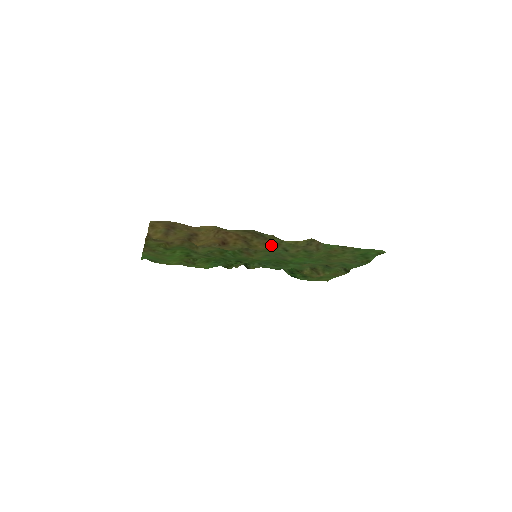
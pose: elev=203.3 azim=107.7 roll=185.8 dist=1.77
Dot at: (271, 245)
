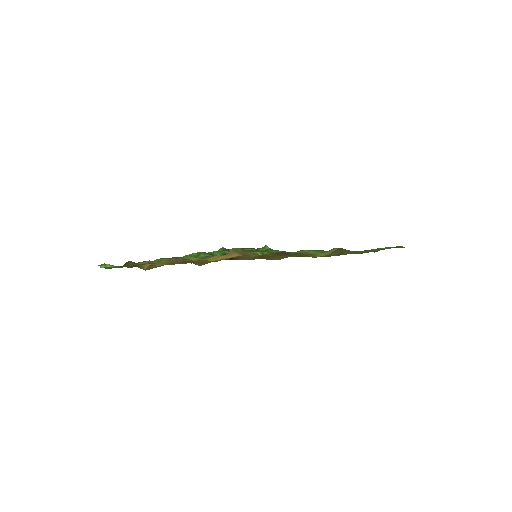
Dot at: occluded
